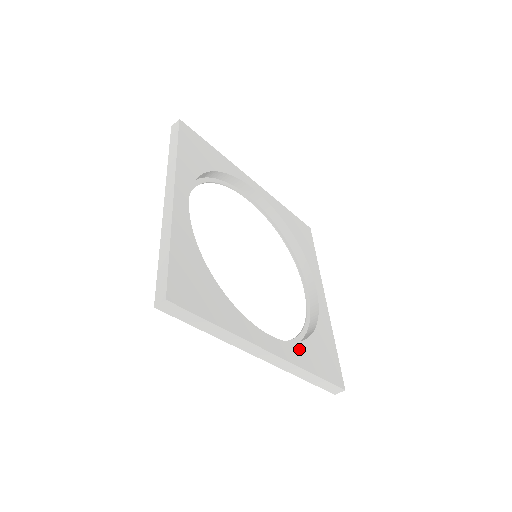
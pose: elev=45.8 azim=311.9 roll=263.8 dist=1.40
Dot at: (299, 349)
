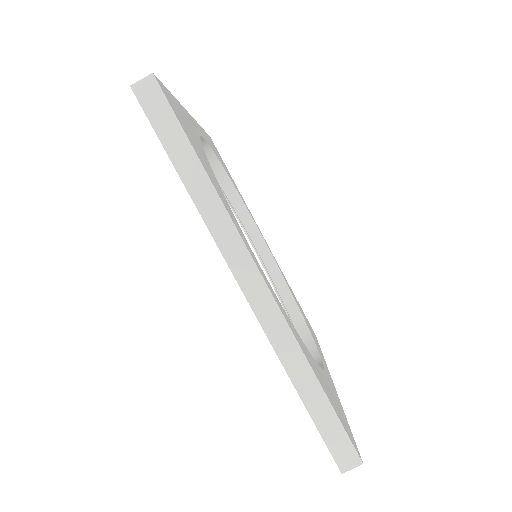
Dot at: (299, 338)
